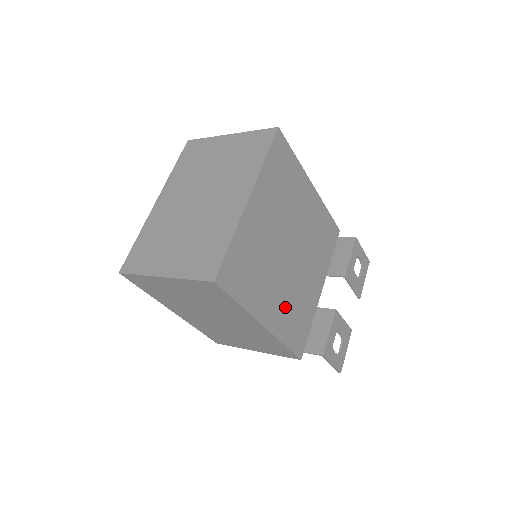
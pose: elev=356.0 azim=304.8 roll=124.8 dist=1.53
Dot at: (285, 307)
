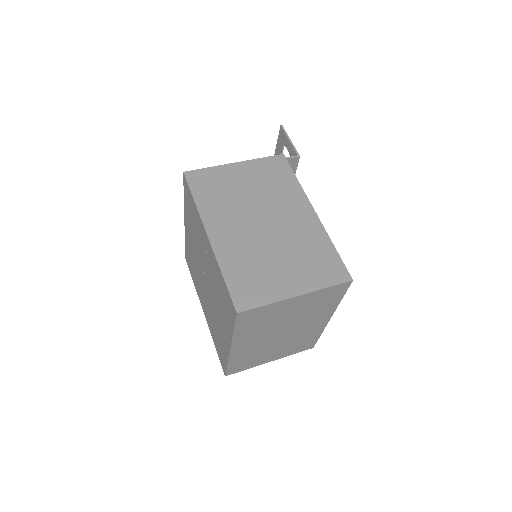
Dot at: occluded
